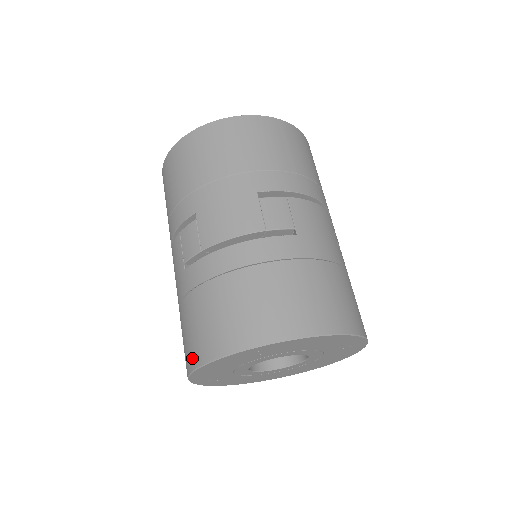
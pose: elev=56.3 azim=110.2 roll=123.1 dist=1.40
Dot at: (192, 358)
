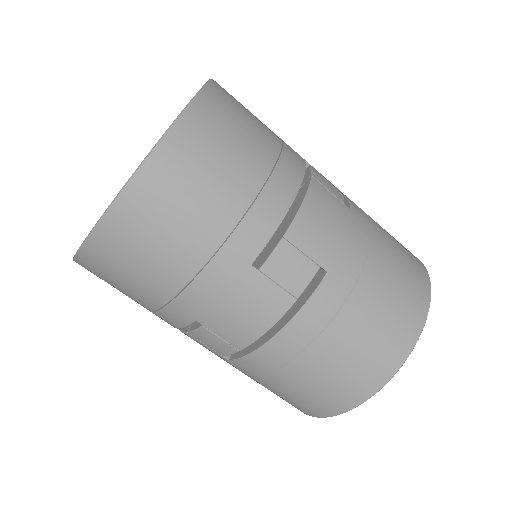
Dot at: occluded
